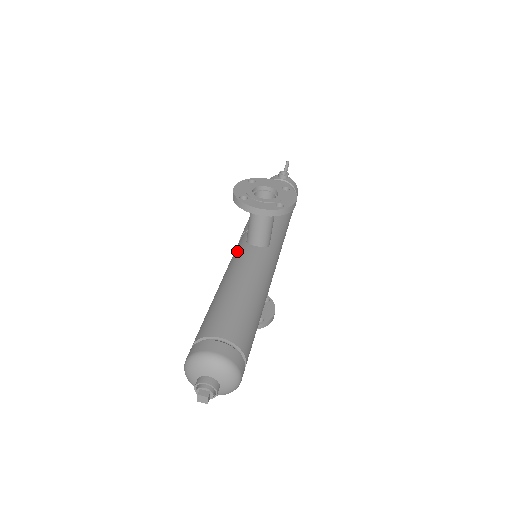
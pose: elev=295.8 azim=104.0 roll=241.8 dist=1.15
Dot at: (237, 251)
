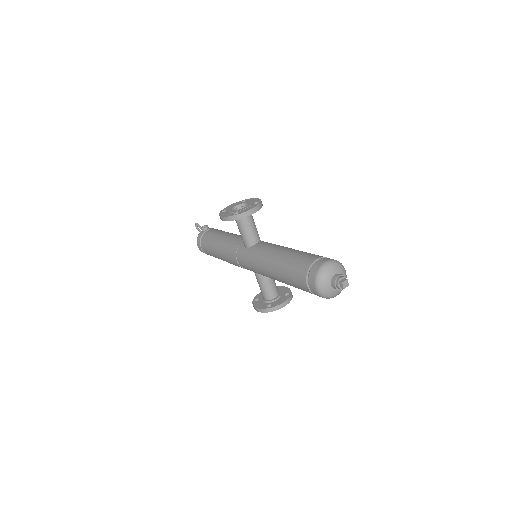
Dot at: (250, 254)
